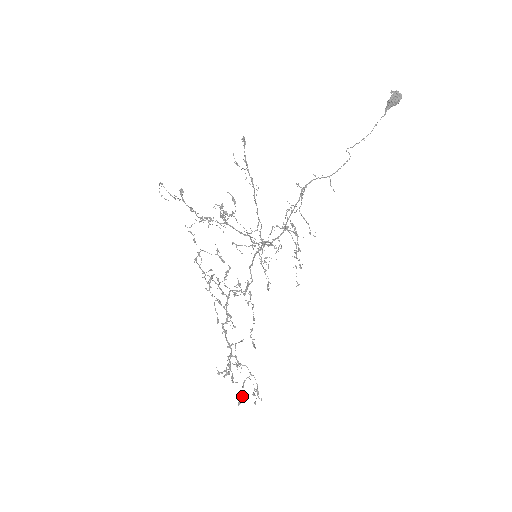
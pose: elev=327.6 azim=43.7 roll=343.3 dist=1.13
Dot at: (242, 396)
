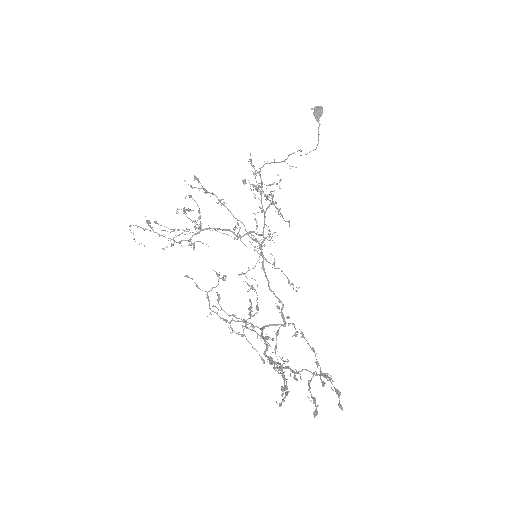
Dot at: (313, 400)
